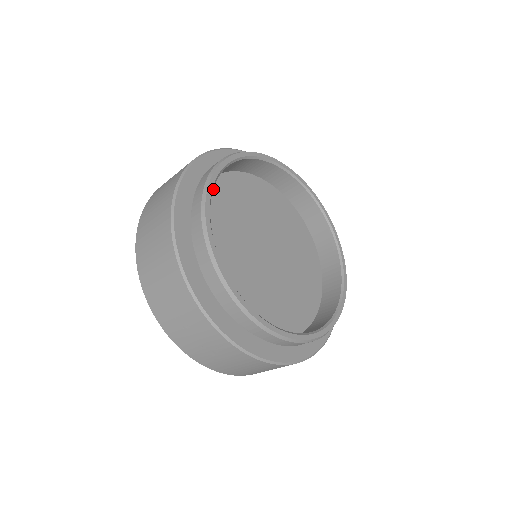
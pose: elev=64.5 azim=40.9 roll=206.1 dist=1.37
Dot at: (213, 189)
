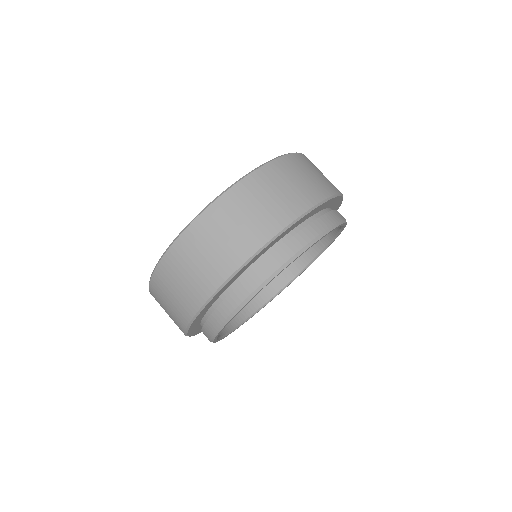
Dot at: occluded
